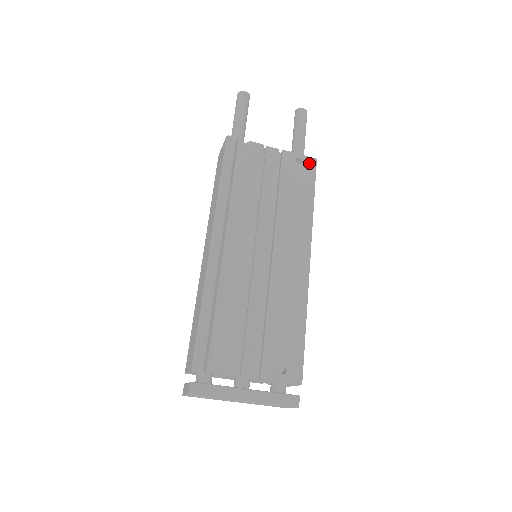
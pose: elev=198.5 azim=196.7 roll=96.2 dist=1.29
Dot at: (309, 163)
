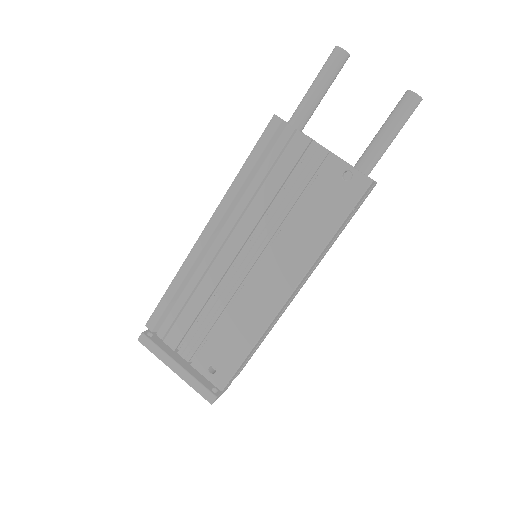
Dot at: (358, 182)
